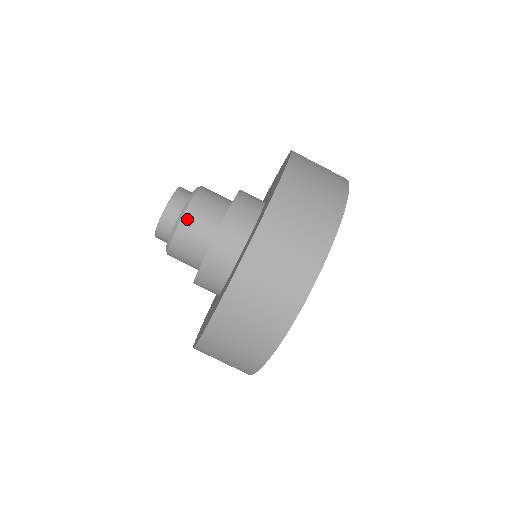
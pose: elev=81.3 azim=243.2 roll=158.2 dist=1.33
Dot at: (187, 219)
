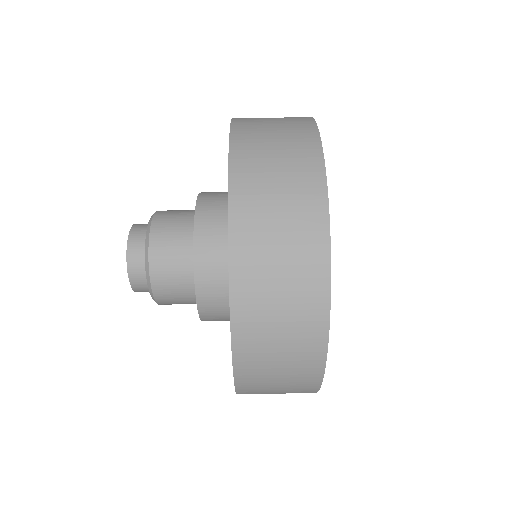
Dot at: (155, 268)
